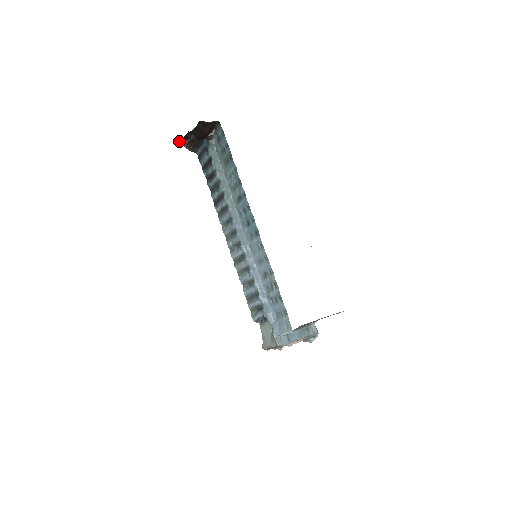
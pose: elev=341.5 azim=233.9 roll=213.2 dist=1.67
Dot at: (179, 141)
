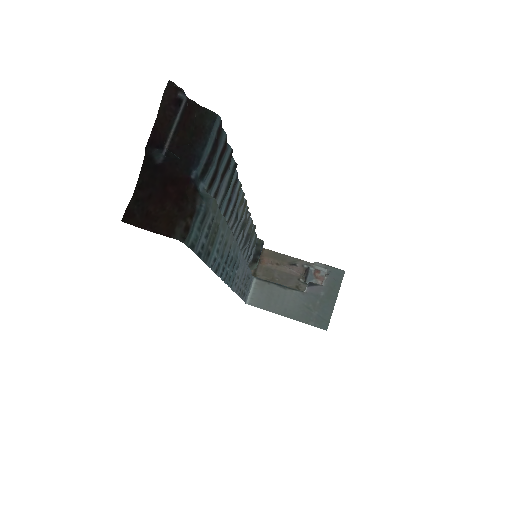
Dot at: occluded
